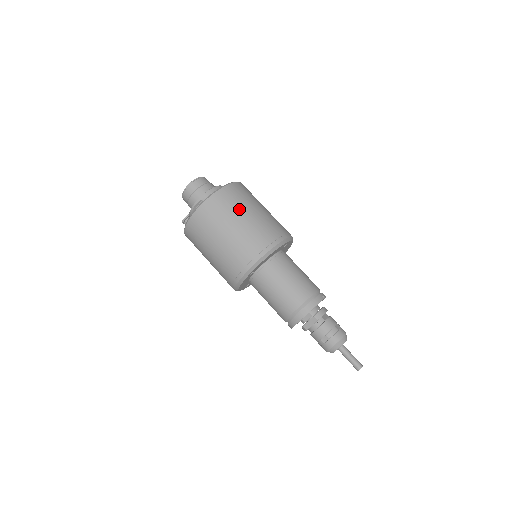
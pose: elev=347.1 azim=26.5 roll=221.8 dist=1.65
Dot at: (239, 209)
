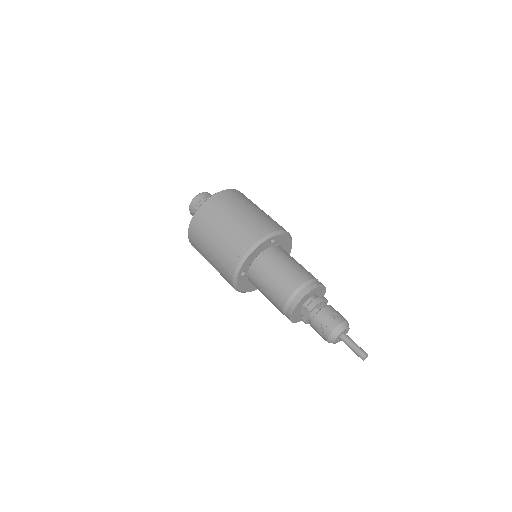
Dot at: (222, 215)
